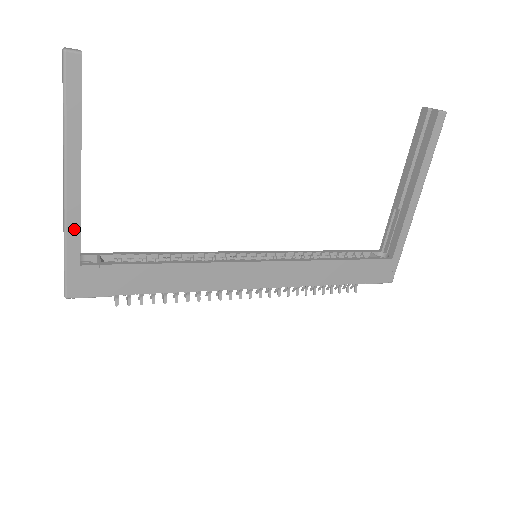
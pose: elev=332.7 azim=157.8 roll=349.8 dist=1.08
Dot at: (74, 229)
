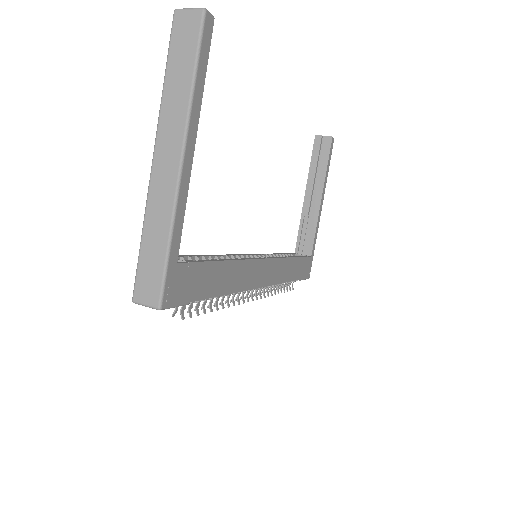
Dot at: (180, 215)
